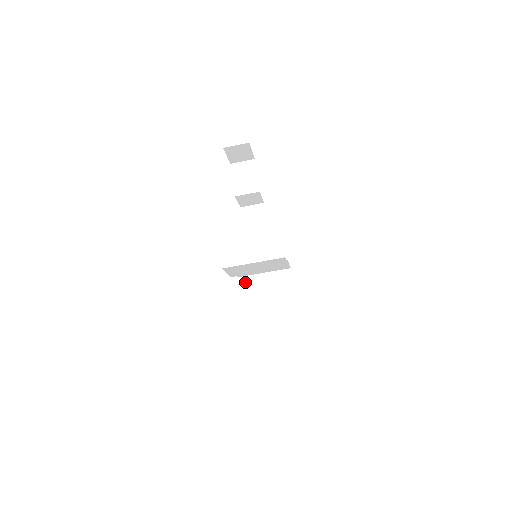
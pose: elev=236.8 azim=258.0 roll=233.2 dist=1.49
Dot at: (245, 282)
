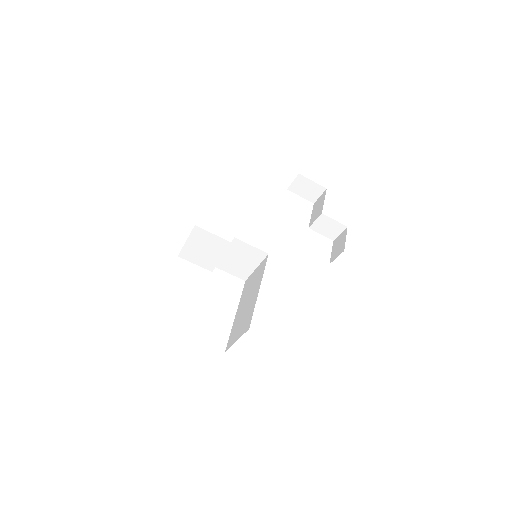
Dot at: (247, 282)
